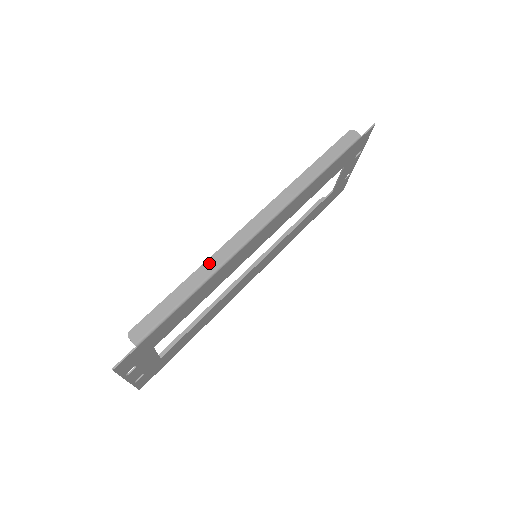
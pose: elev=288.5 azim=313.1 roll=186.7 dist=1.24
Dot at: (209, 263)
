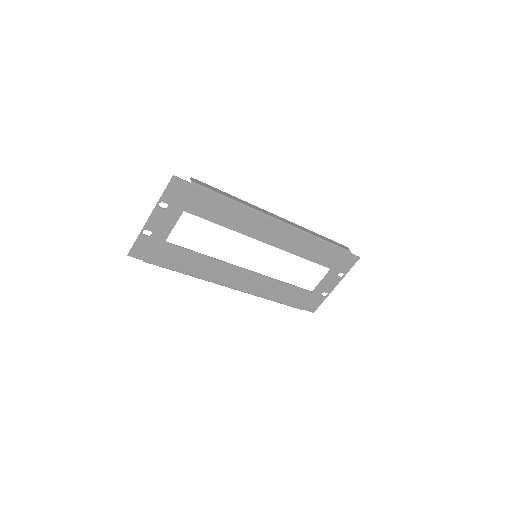
Dot at: (247, 203)
